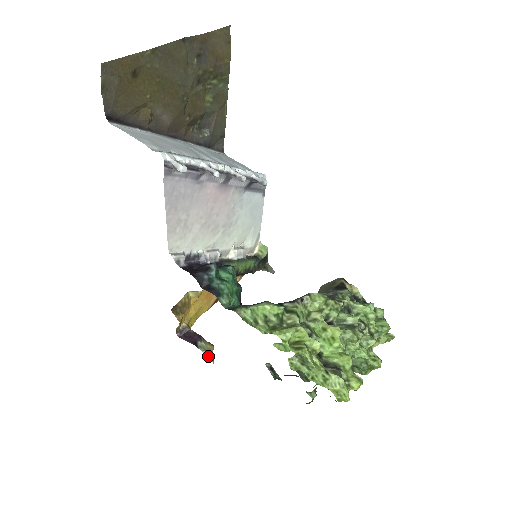
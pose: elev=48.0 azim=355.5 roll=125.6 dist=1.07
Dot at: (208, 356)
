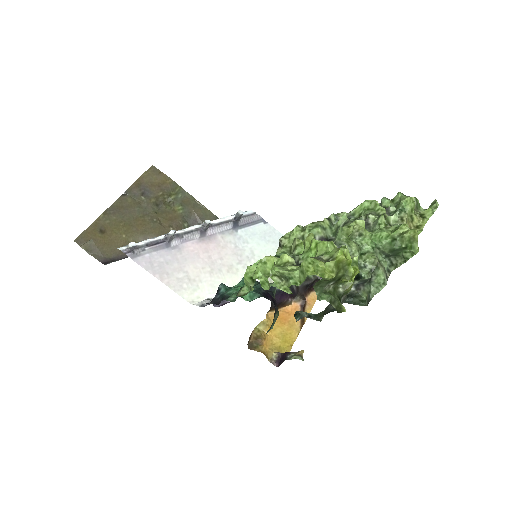
Dot at: occluded
